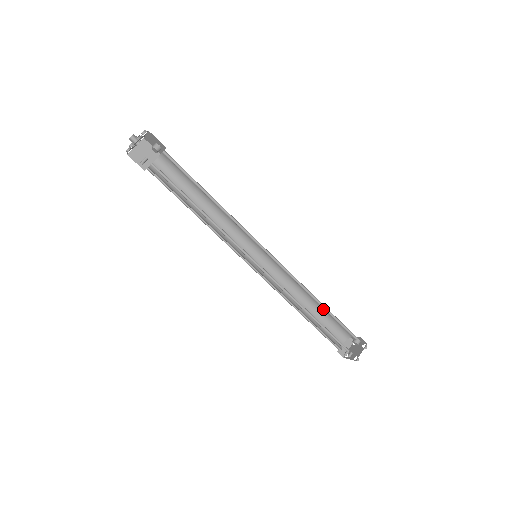
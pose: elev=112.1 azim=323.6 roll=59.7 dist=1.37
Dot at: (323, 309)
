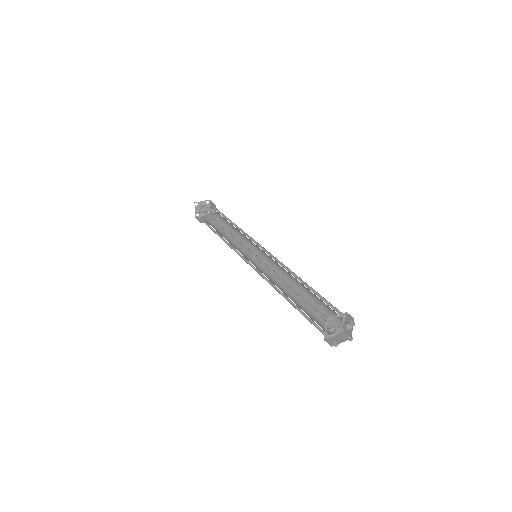
Dot at: (312, 297)
